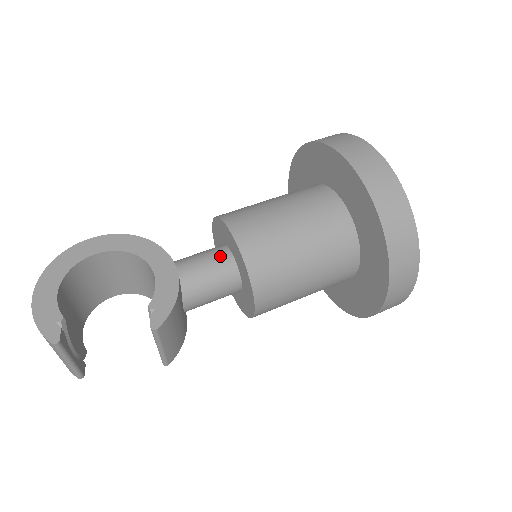
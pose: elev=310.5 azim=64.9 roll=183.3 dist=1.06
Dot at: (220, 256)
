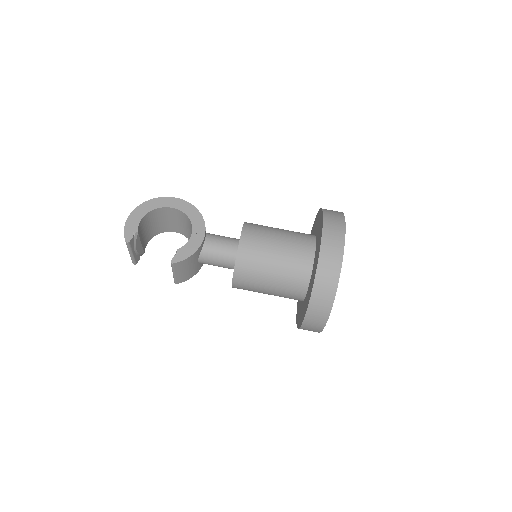
Dot at: (232, 245)
